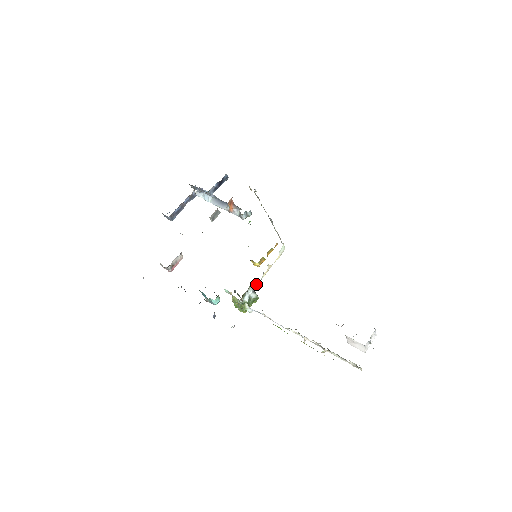
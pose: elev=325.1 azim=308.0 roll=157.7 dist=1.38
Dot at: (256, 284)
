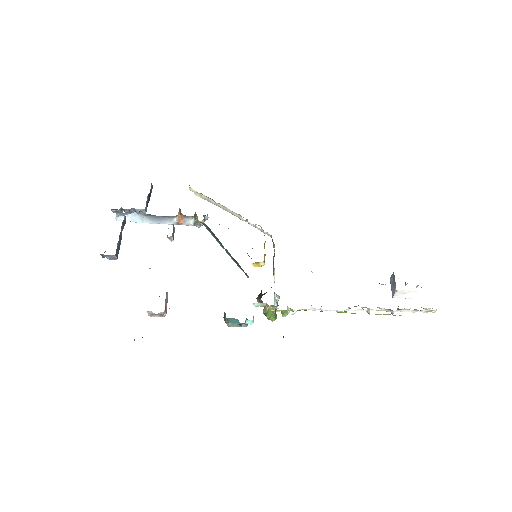
Dot at: occluded
